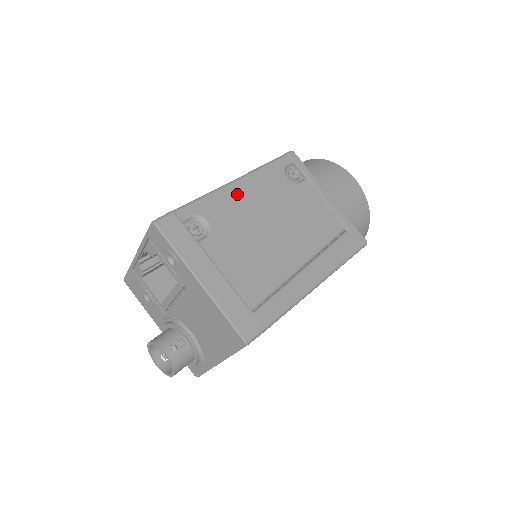
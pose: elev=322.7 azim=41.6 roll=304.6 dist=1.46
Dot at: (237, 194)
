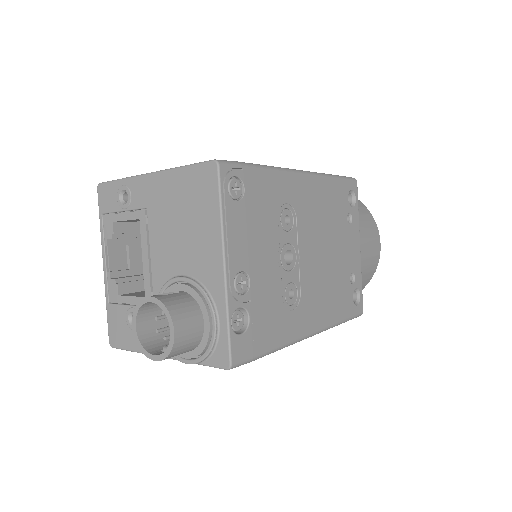
Dot at: occluded
